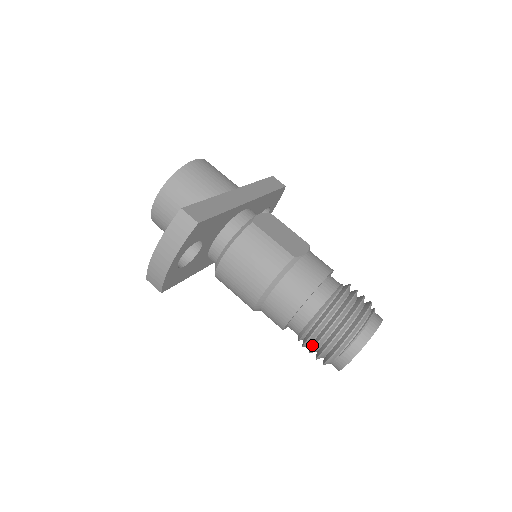
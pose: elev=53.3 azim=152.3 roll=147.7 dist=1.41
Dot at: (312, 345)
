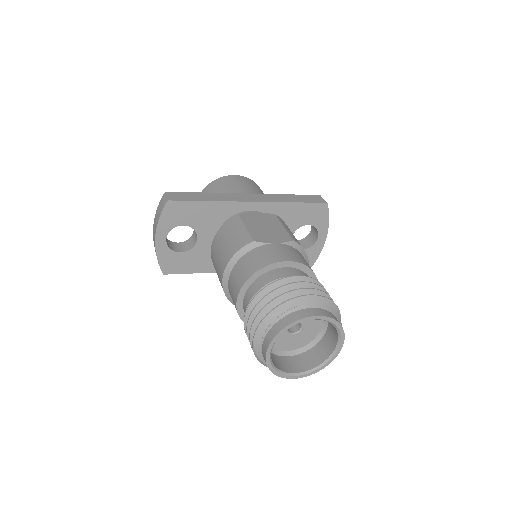
Dot at: occluded
